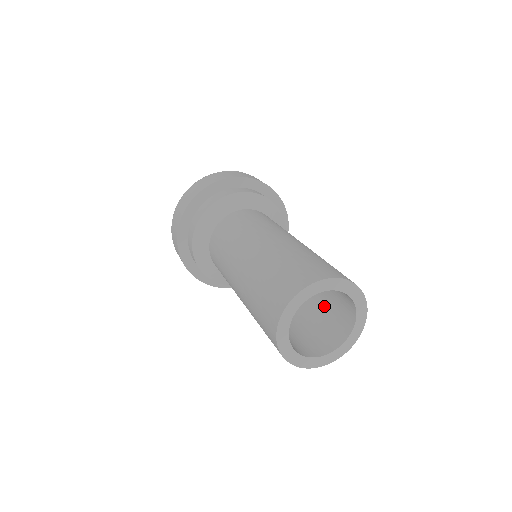
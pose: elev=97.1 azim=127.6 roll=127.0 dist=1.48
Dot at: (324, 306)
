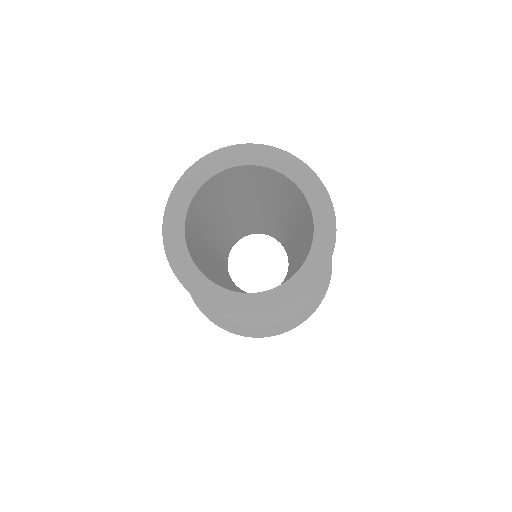
Dot at: (298, 217)
